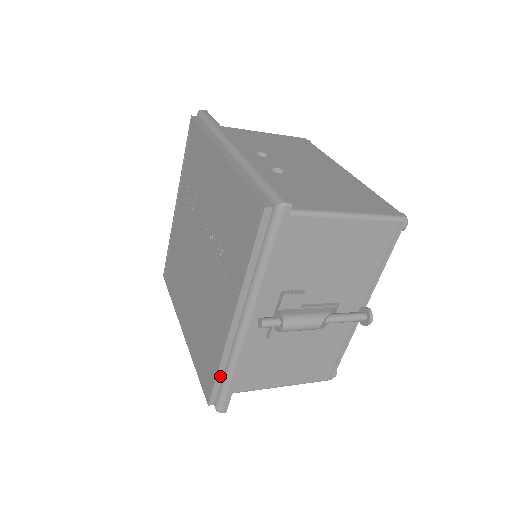
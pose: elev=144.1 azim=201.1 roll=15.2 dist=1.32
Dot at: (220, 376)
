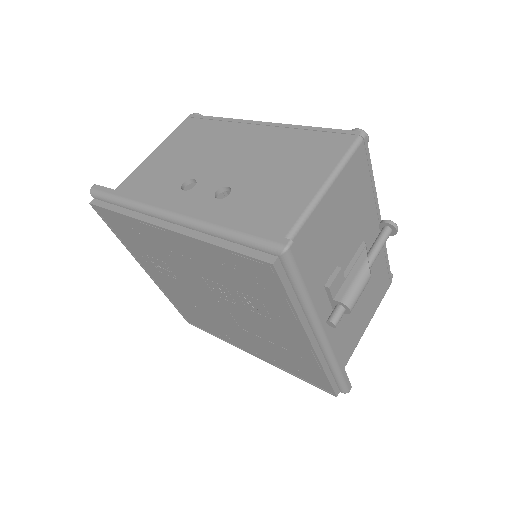
Dot at: (330, 377)
